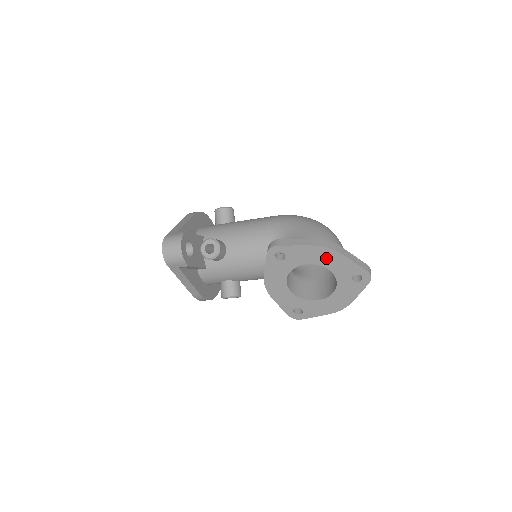
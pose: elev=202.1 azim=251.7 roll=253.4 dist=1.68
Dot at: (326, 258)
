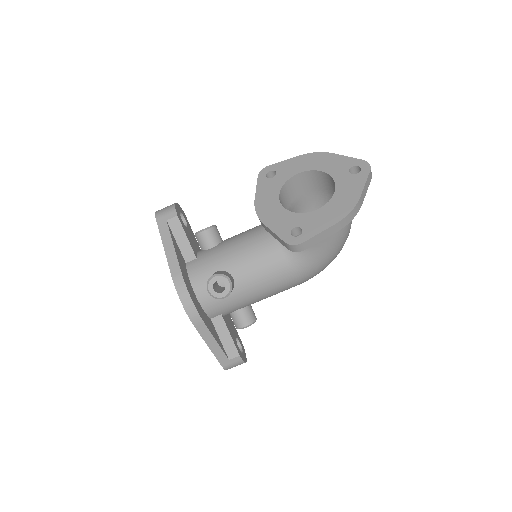
Dot at: (317, 162)
